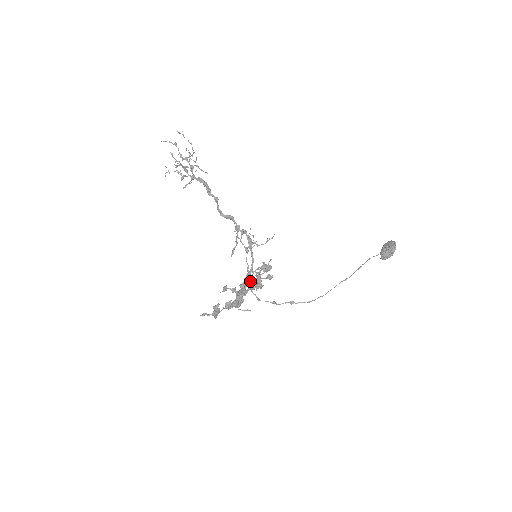
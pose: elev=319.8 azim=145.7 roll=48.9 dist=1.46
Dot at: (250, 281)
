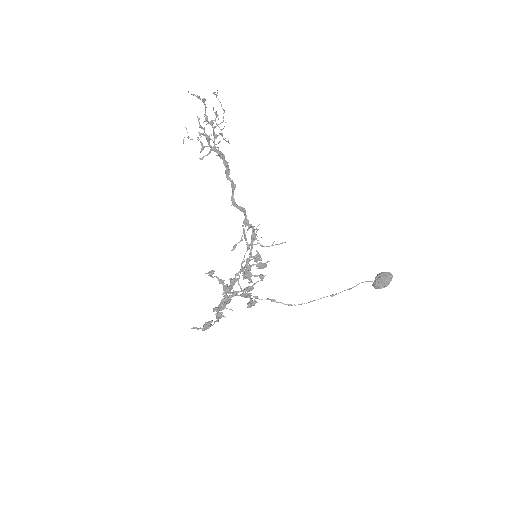
Dot at: (240, 273)
